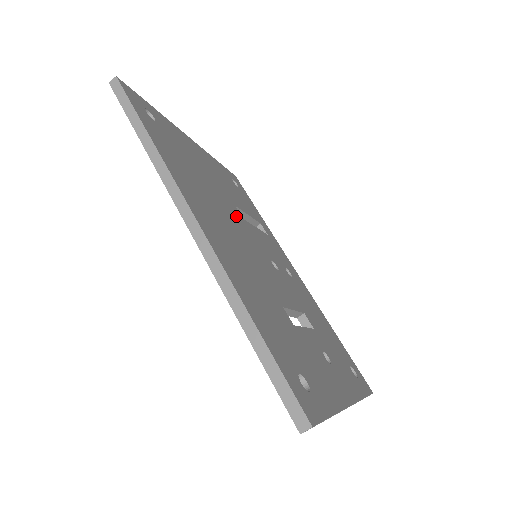
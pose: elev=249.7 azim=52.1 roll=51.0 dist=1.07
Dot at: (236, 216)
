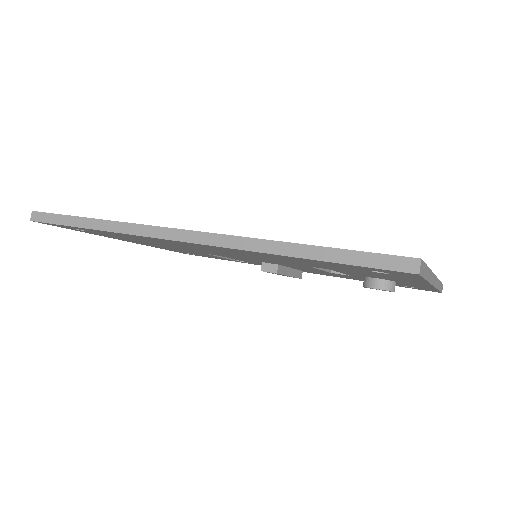
Dot at: occluded
